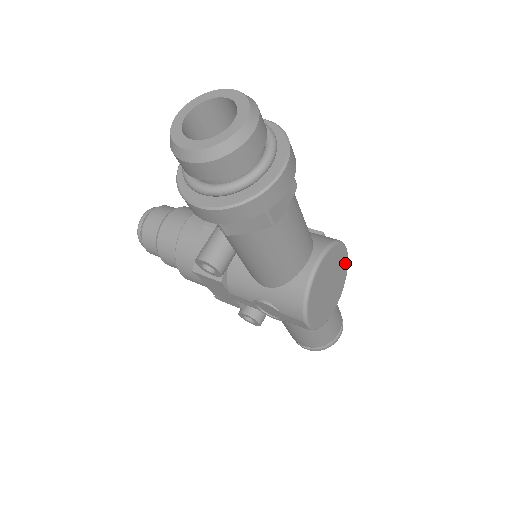
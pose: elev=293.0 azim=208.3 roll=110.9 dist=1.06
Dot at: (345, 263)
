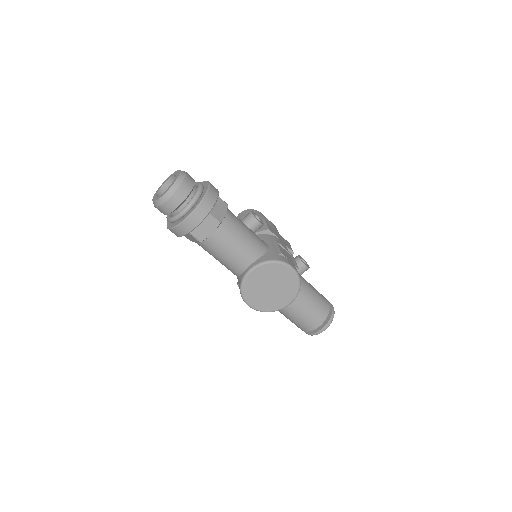
Dot at: (293, 277)
